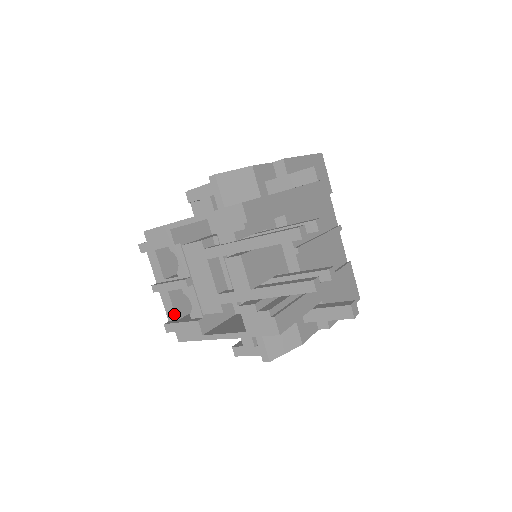
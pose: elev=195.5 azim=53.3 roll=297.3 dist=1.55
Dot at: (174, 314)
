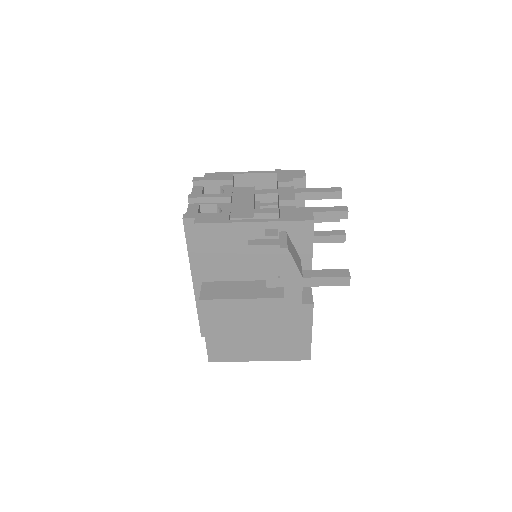
Dot at: occluded
